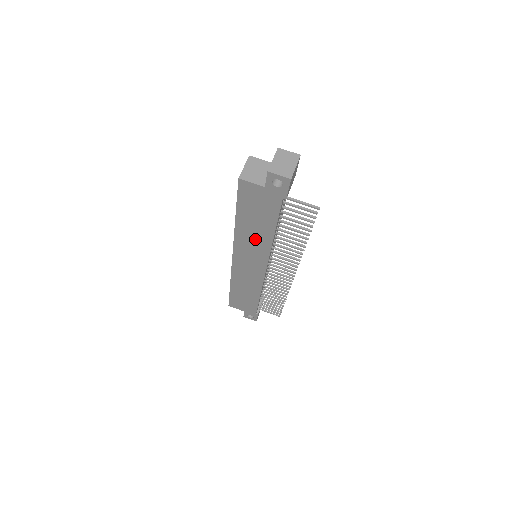
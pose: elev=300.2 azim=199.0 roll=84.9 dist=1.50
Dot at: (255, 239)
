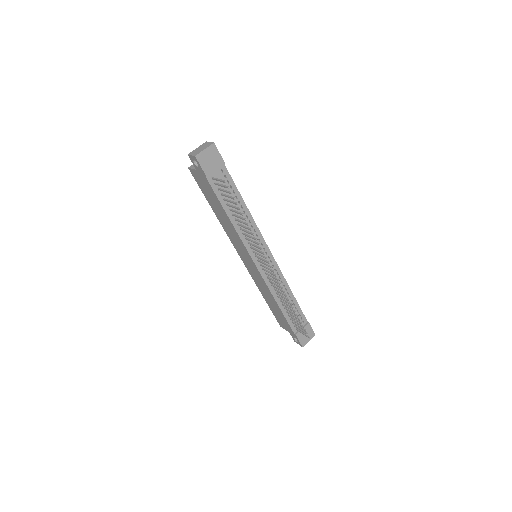
Dot at: (230, 228)
